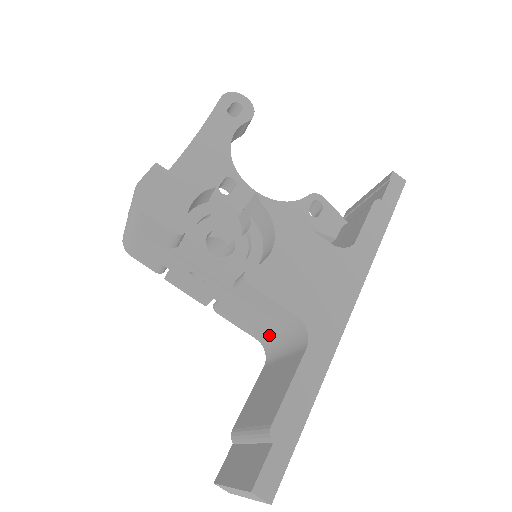
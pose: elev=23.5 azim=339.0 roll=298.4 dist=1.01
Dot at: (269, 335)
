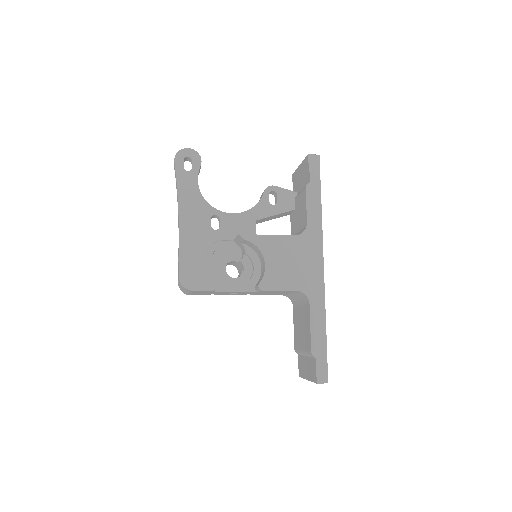
Dot at: (287, 294)
